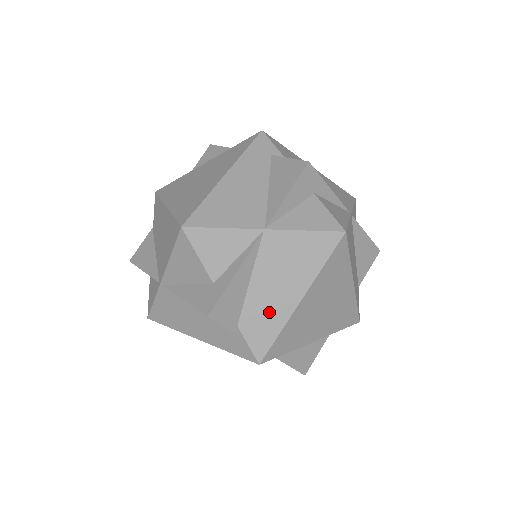
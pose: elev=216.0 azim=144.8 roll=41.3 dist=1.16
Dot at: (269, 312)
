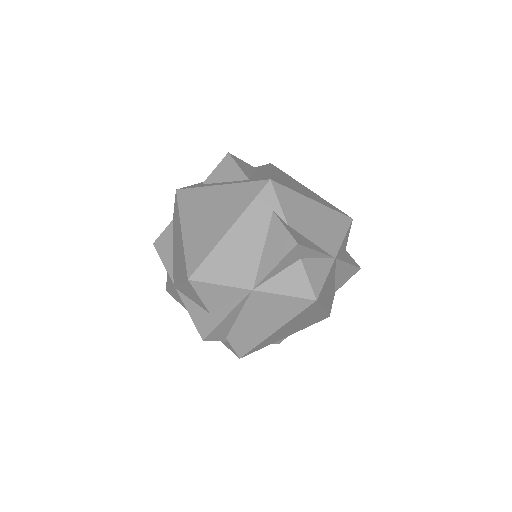
Dot at: (250, 334)
